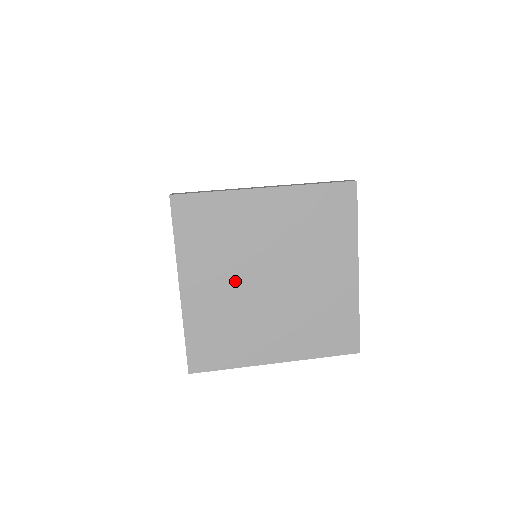
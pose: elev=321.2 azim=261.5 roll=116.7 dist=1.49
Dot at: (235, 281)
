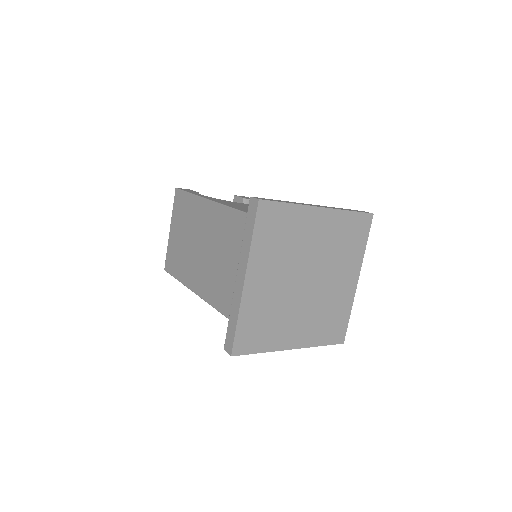
Dot at: (284, 279)
